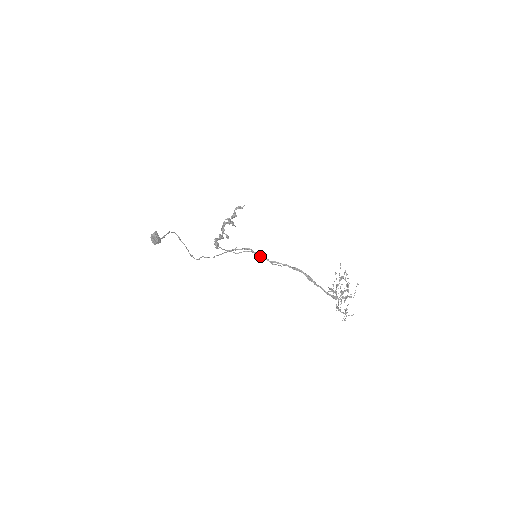
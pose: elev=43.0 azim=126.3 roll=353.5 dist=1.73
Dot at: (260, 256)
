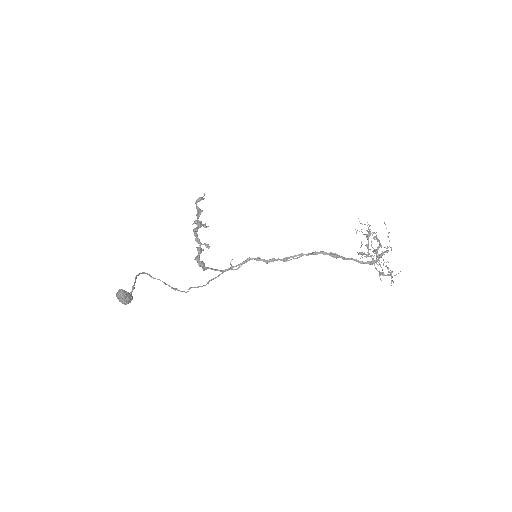
Dot at: (267, 260)
